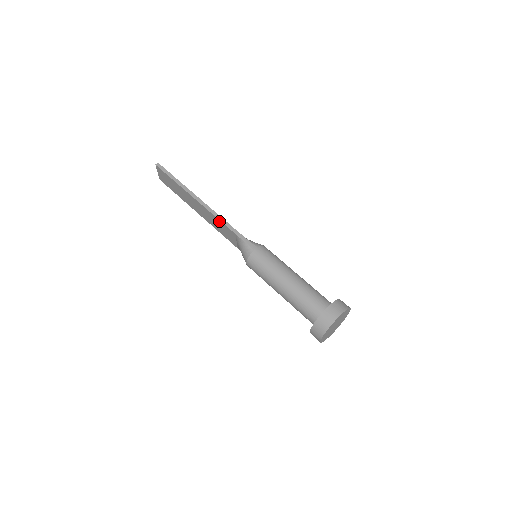
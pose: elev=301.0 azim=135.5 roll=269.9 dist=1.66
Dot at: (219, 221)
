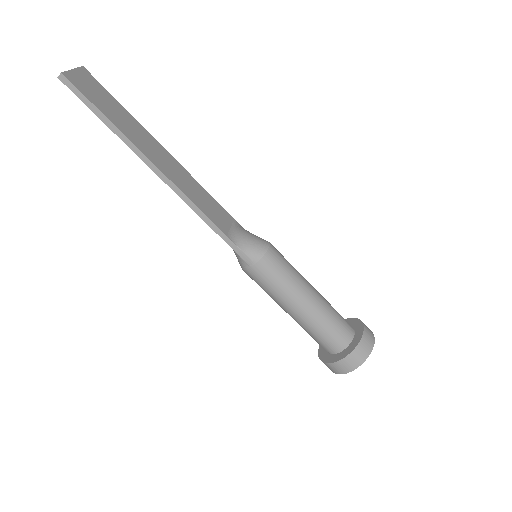
Dot at: (195, 210)
